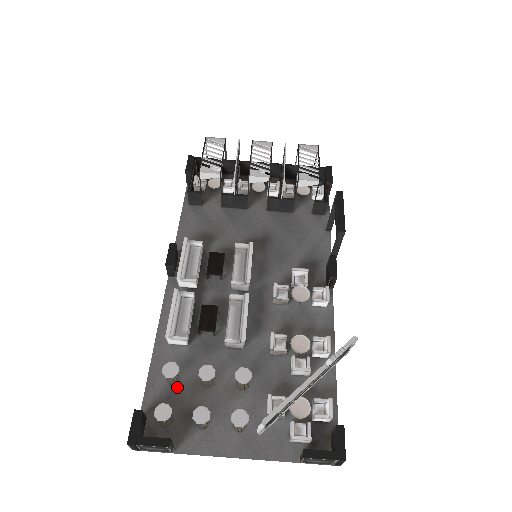
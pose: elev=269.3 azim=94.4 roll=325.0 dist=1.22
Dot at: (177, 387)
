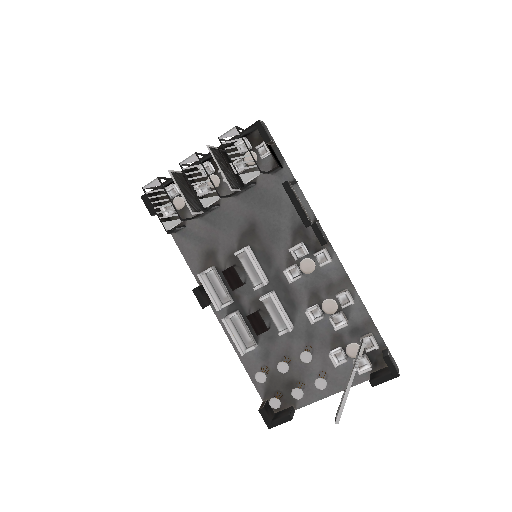
Dot at: (271, 374)
